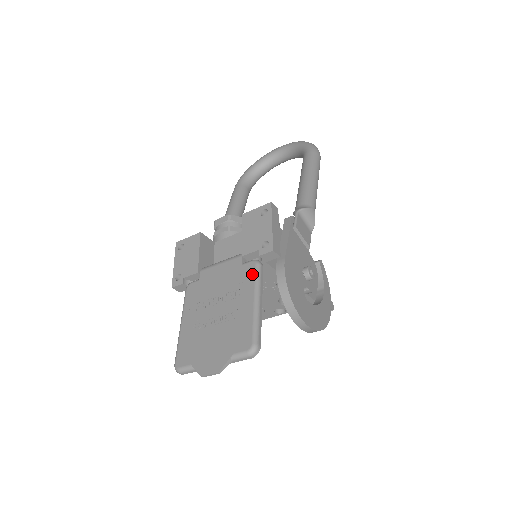
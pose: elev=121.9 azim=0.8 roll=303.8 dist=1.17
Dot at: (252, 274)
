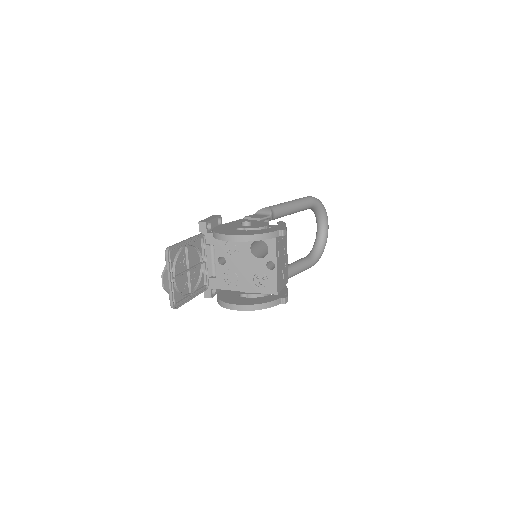
Dot at: occluded
